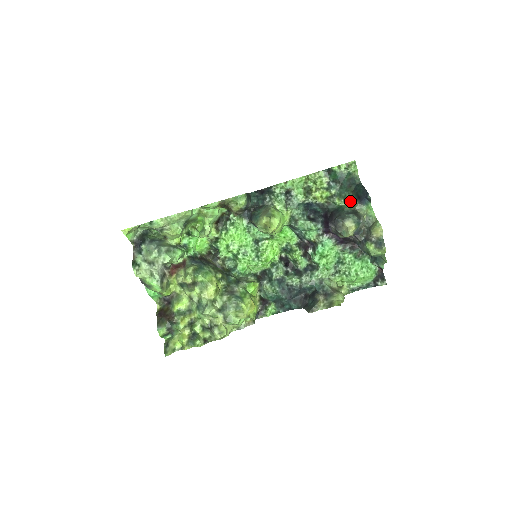
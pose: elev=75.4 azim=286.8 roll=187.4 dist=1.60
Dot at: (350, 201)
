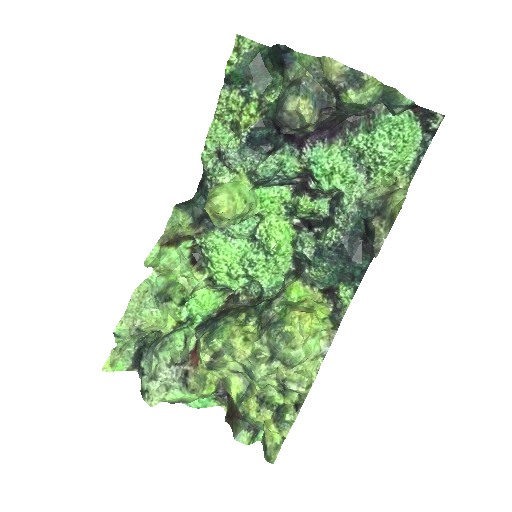
Dot at: (282, 81)
